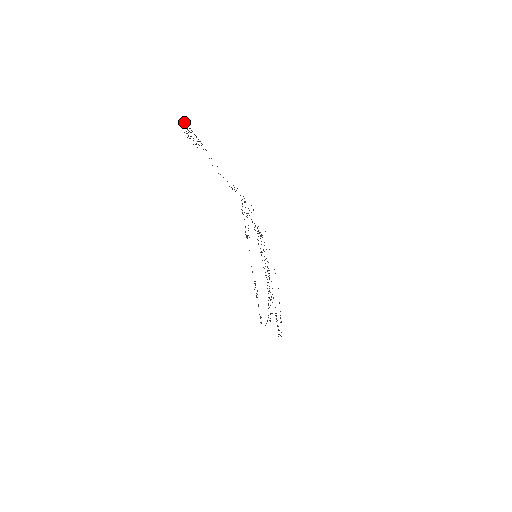
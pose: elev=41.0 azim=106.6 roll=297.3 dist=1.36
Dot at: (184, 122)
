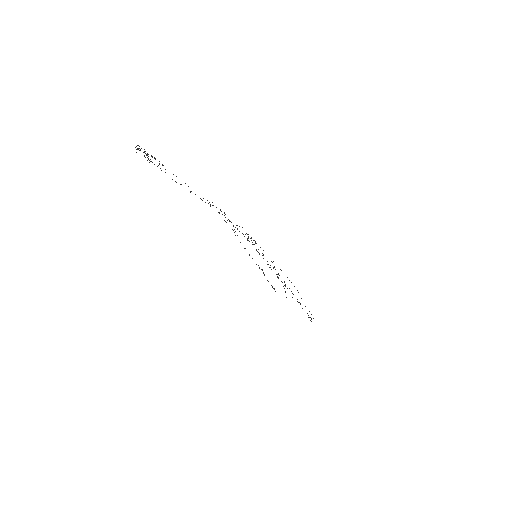
Dot at: (139, 146)
